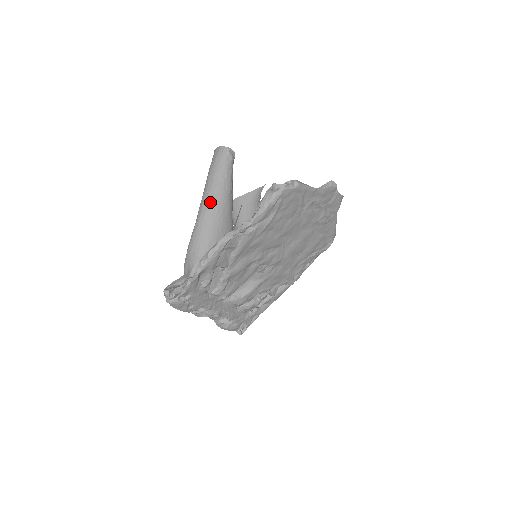
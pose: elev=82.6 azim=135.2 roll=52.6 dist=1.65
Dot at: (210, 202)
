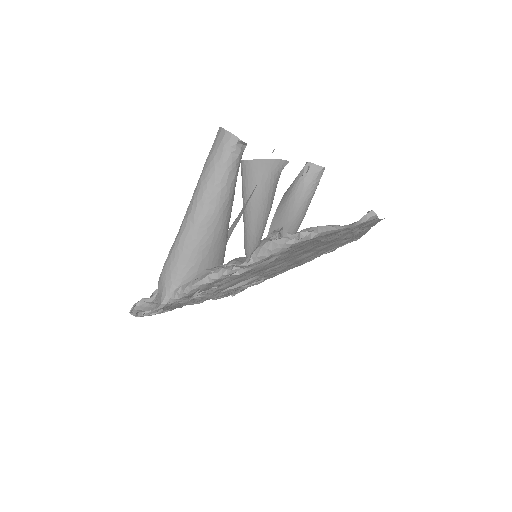
Dot at: (198, 217)
